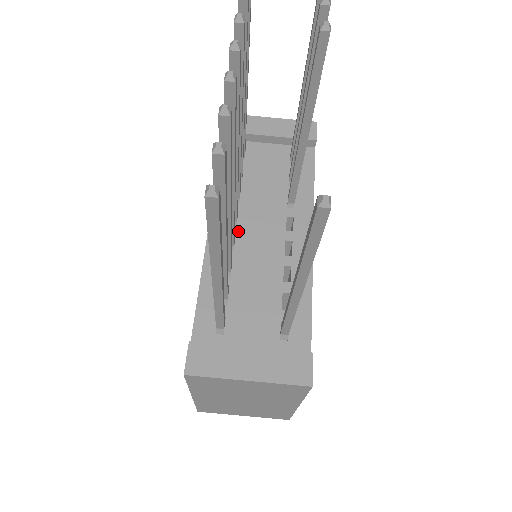
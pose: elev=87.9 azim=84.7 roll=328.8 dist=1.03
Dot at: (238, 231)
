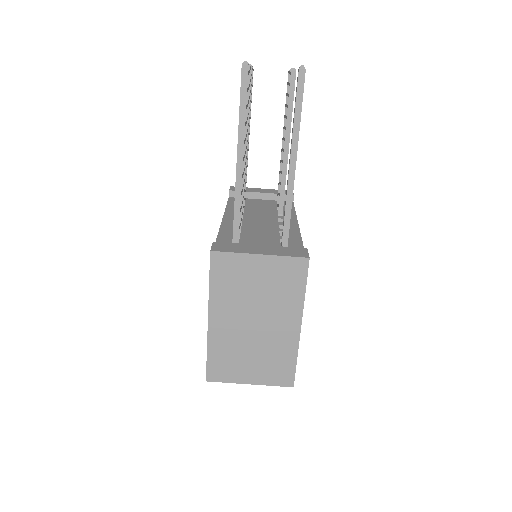
Dot at: (244, 221)
